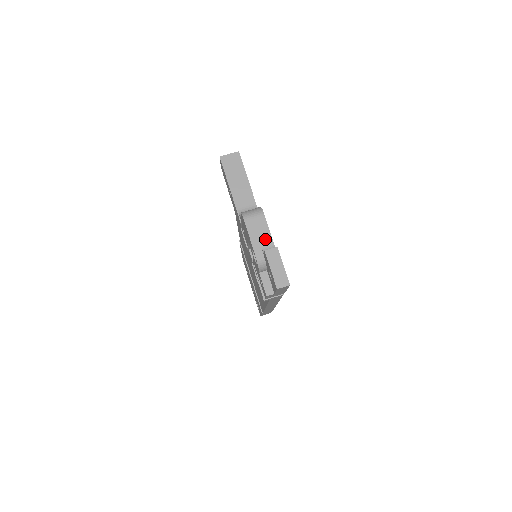
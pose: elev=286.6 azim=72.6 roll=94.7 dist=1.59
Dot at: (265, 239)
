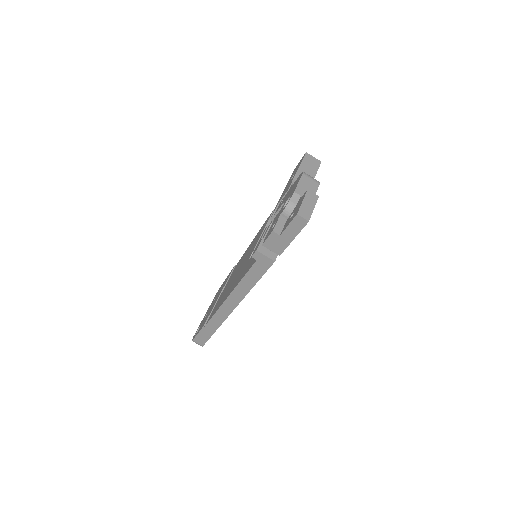
Dot at: occluded
